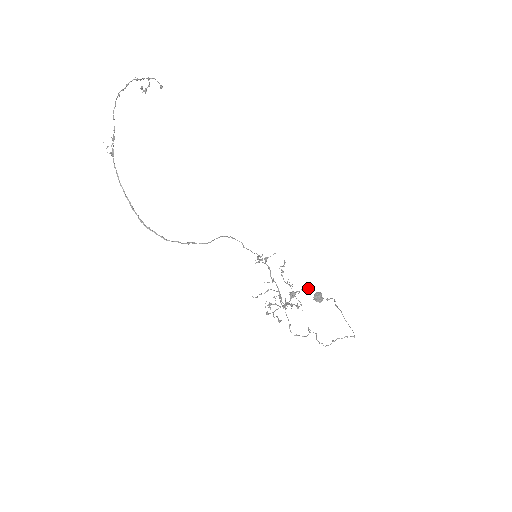
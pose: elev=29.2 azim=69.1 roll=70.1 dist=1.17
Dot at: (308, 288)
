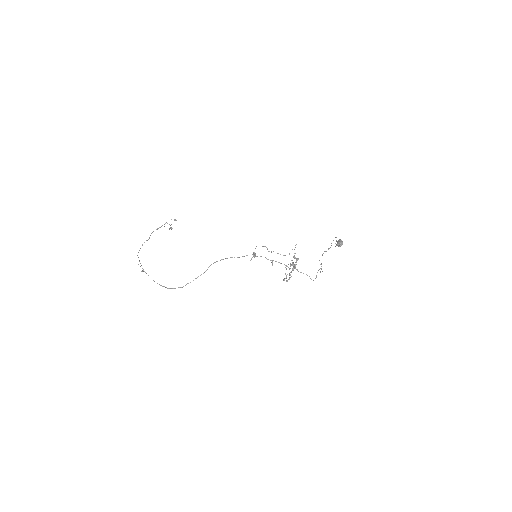
Dot at: occluded
